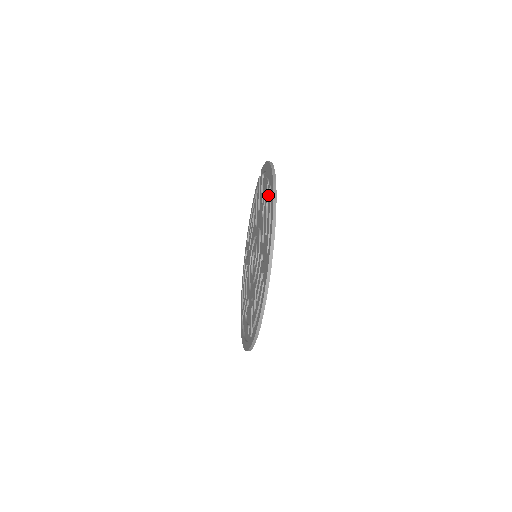
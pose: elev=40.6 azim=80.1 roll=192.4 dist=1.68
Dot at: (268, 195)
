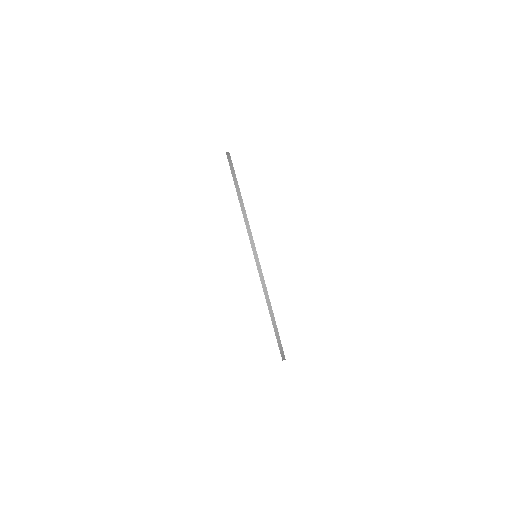
Dot at: occluded
